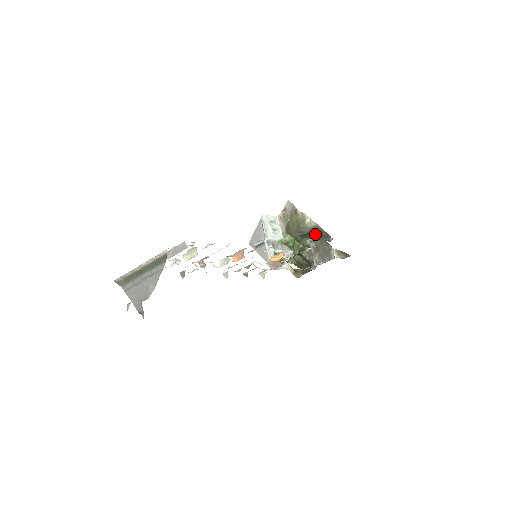
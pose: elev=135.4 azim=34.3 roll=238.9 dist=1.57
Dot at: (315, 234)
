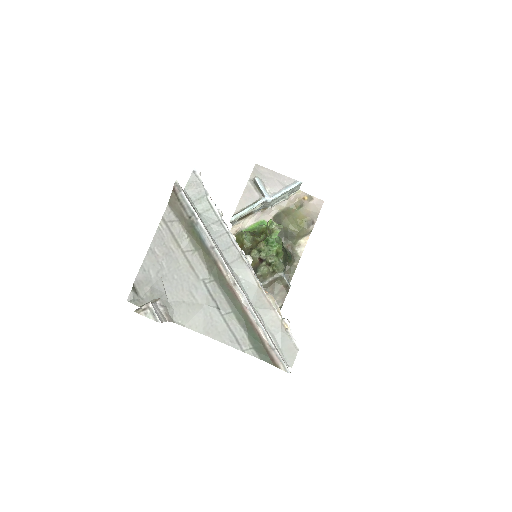
Dot at: (288, 262)
